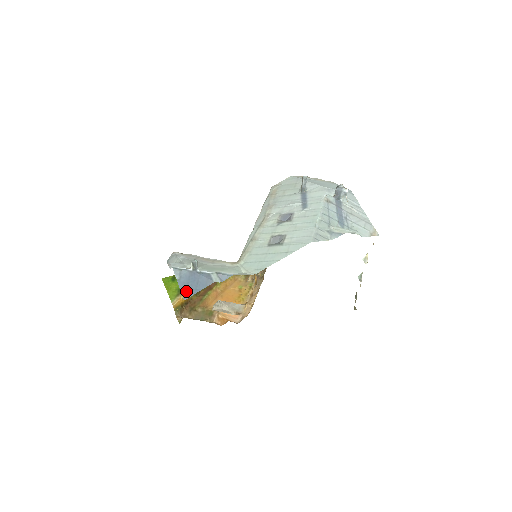
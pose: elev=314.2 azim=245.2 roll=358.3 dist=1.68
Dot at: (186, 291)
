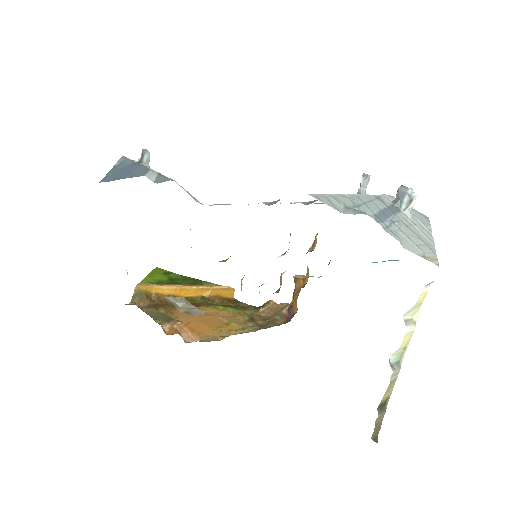
Dot at: (111, 176)
